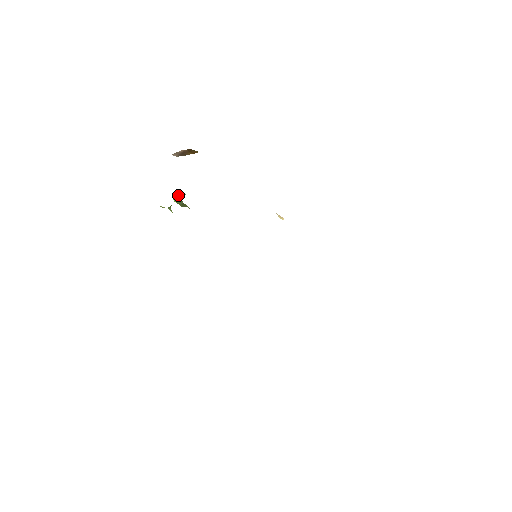
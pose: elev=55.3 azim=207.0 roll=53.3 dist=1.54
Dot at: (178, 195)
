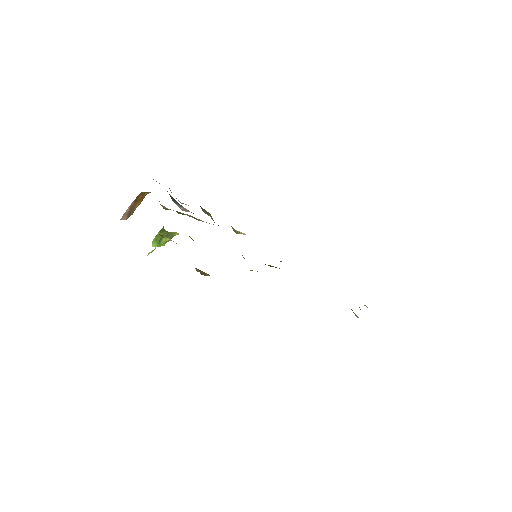
Dot at: (156, 235)
